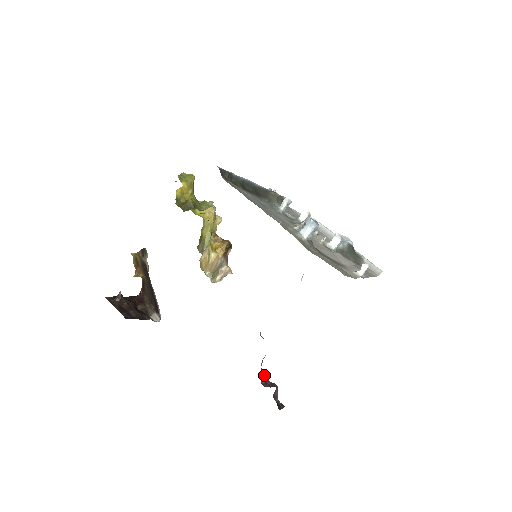
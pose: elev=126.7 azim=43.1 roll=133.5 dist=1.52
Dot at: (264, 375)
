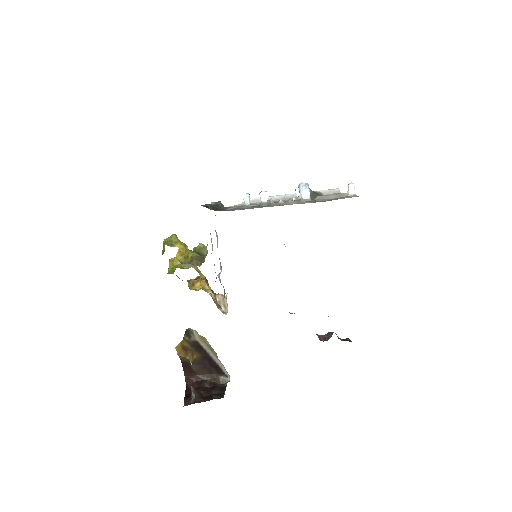
Dot at: (317, 335)
